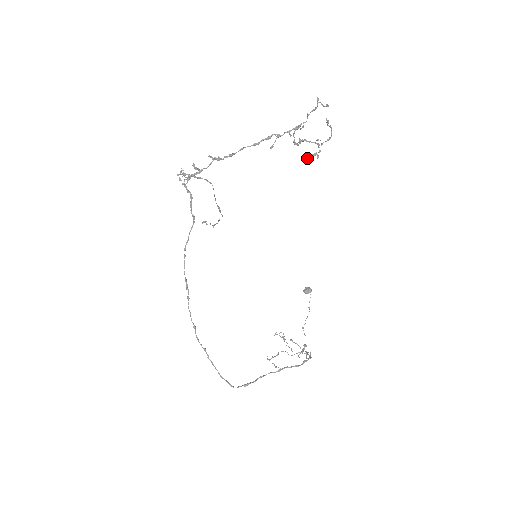
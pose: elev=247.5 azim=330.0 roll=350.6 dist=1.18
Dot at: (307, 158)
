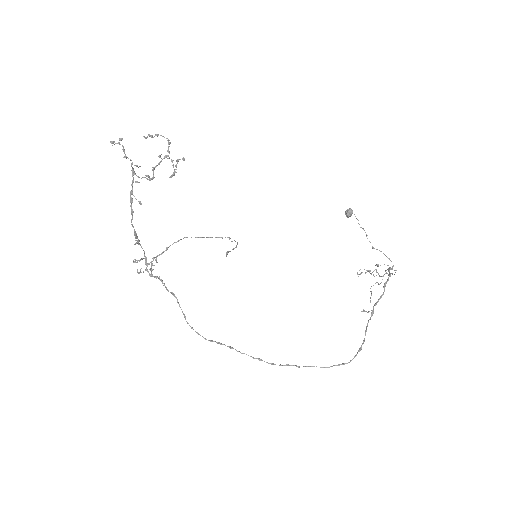
Dot at: (173, 175)
